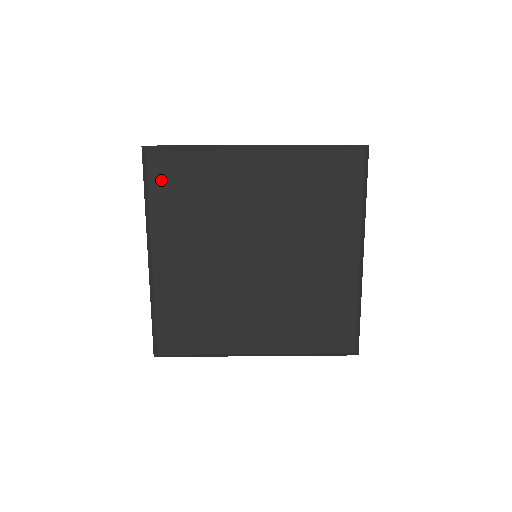
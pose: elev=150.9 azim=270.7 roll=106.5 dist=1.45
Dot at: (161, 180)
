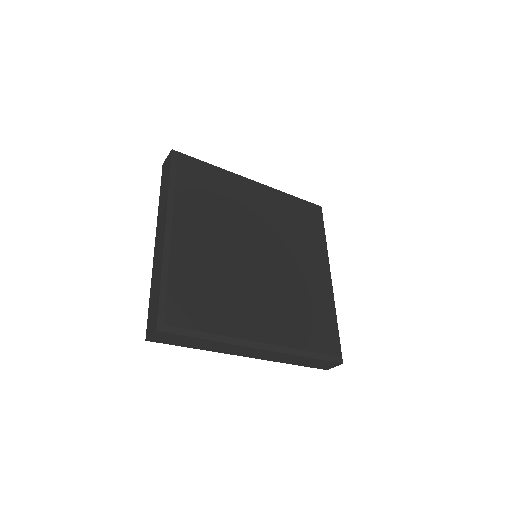
Dot at: (187, 174)
